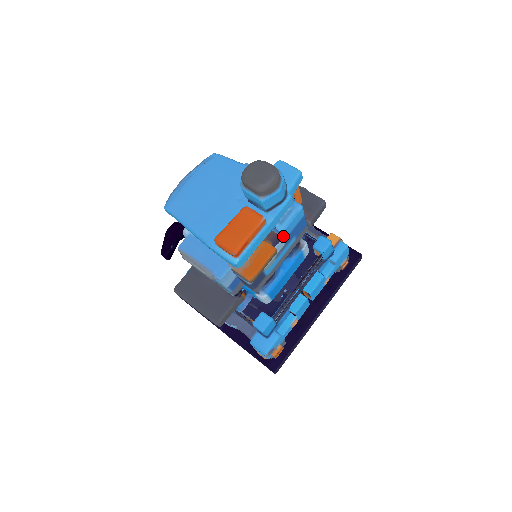
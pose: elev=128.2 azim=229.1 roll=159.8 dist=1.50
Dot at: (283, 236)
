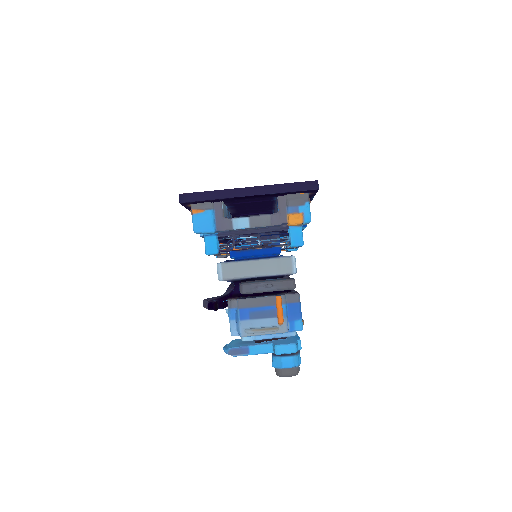
Dot at: occluded
